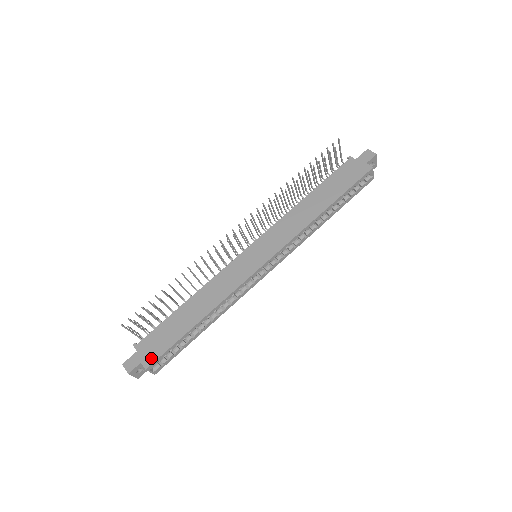
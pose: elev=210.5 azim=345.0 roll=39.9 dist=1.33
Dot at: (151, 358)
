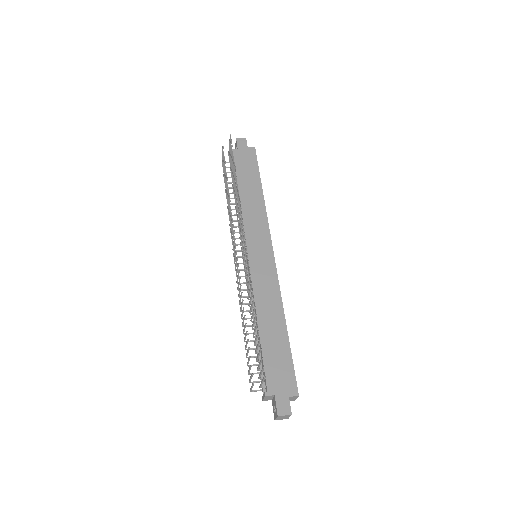
Dot at: (291, 385)
